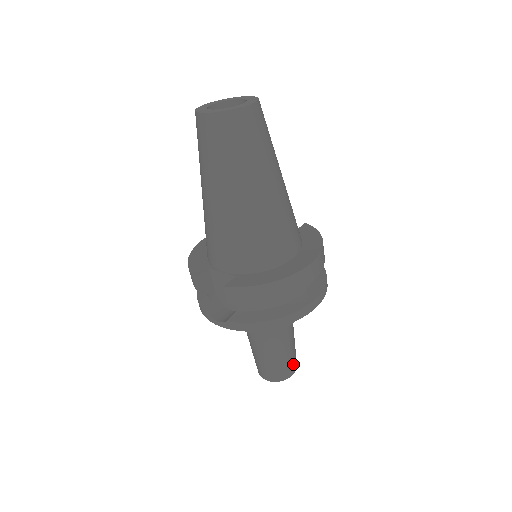
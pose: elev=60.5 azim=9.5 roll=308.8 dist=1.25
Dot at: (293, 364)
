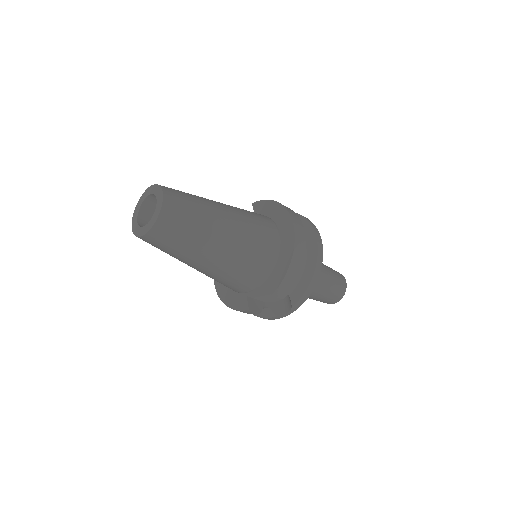
Dot at: (340, 276)
